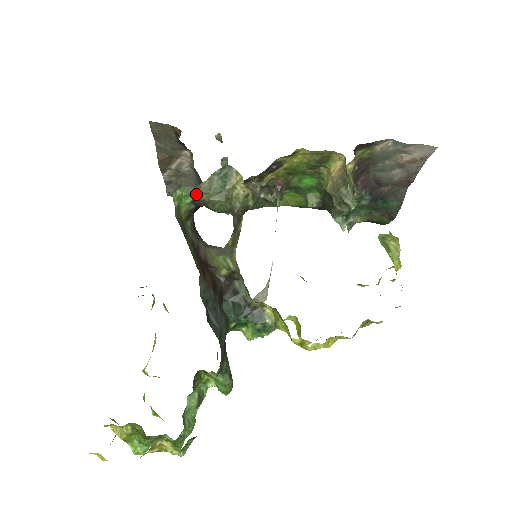
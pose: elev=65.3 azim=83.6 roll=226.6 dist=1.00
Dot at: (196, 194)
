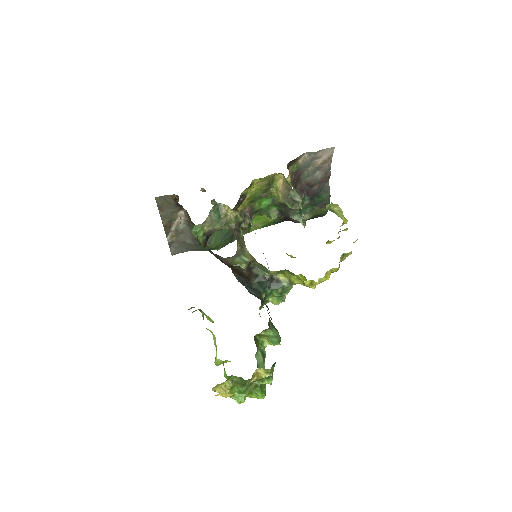
Dot at: (205, 228)
